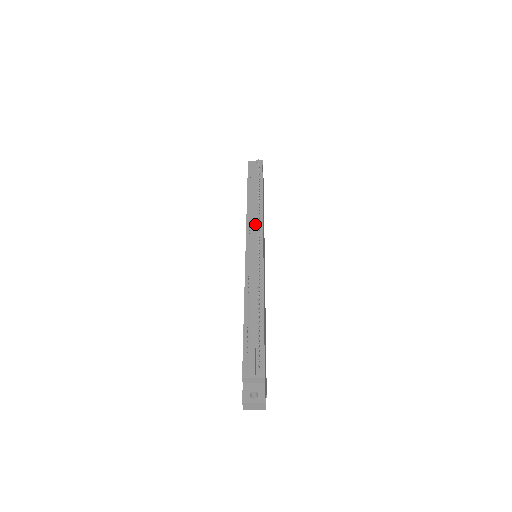
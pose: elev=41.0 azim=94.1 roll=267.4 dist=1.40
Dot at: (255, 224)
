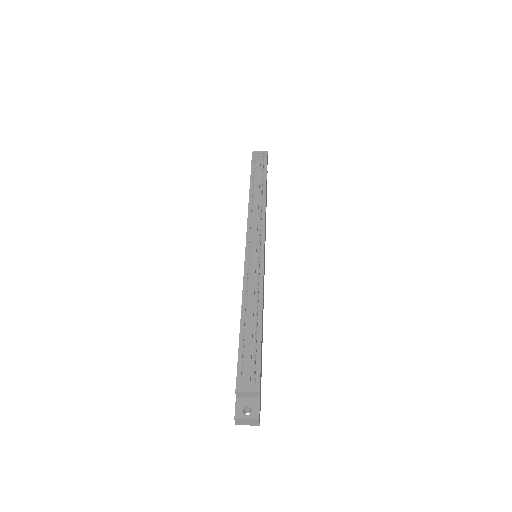
Dot at: (257, 222)
